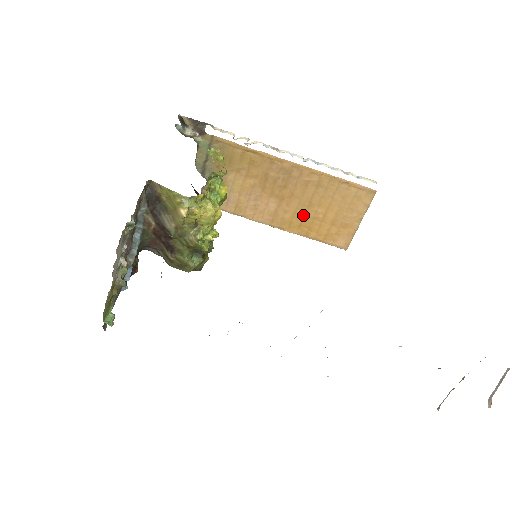
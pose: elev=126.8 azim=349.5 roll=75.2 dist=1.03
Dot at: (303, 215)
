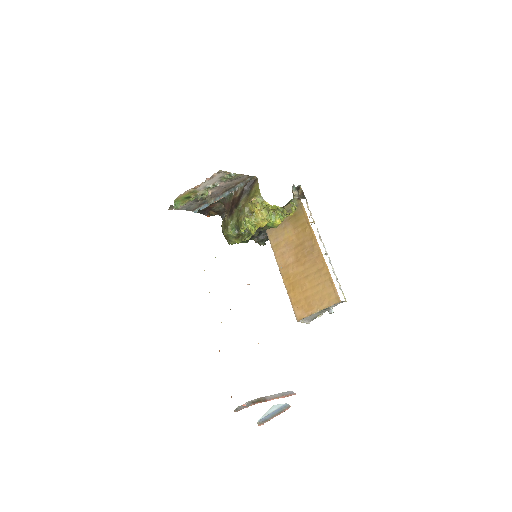
Dot at: (298, 279)
